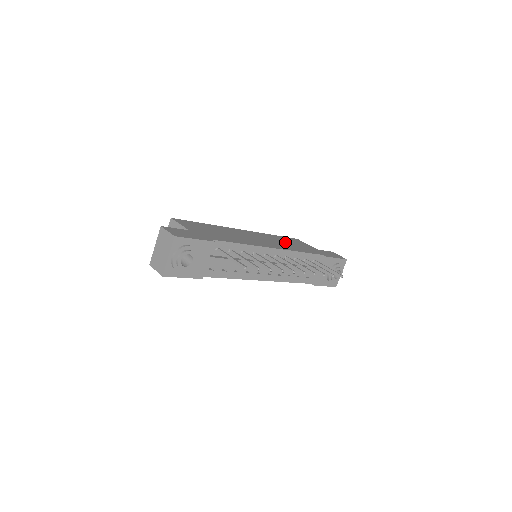
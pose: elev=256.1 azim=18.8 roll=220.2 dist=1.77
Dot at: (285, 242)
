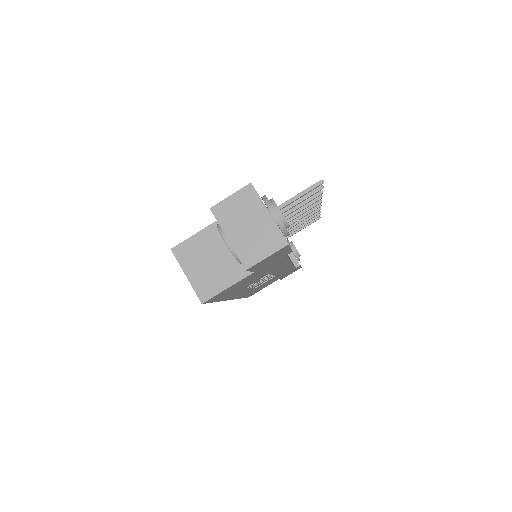
Dot at: occluded
